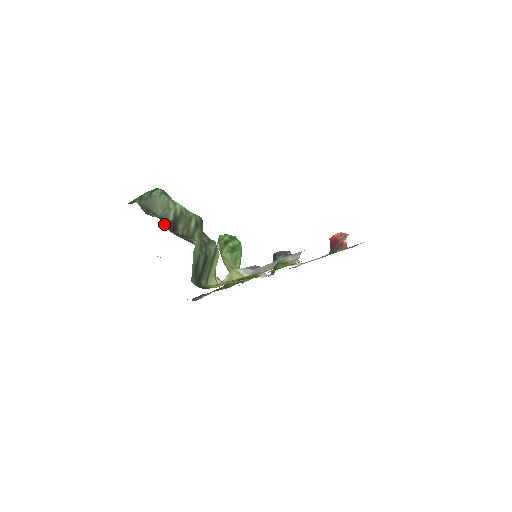
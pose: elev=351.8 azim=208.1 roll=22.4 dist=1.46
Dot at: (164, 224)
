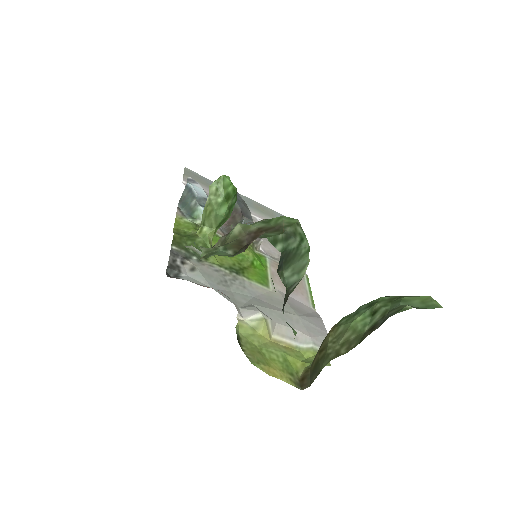
Dot at: (285, 298)
